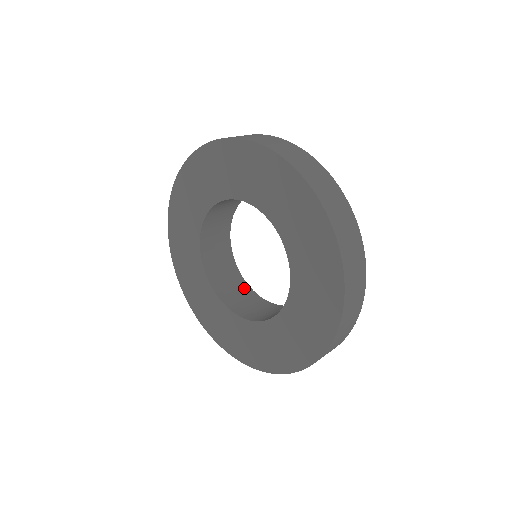
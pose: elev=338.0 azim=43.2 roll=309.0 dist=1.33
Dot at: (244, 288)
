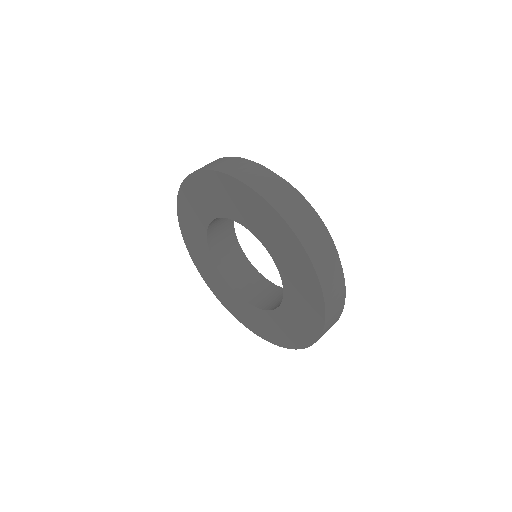
Dot at: (269, 287)
